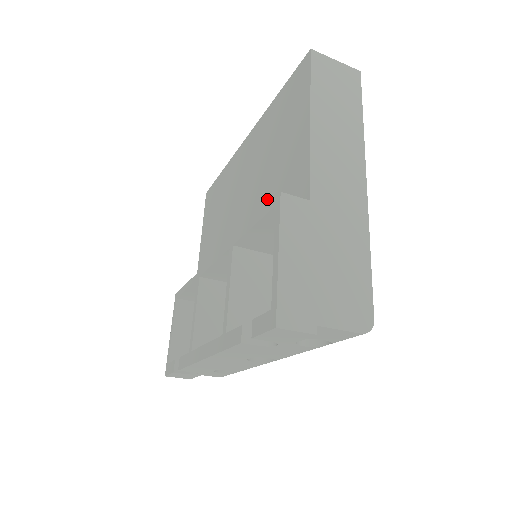
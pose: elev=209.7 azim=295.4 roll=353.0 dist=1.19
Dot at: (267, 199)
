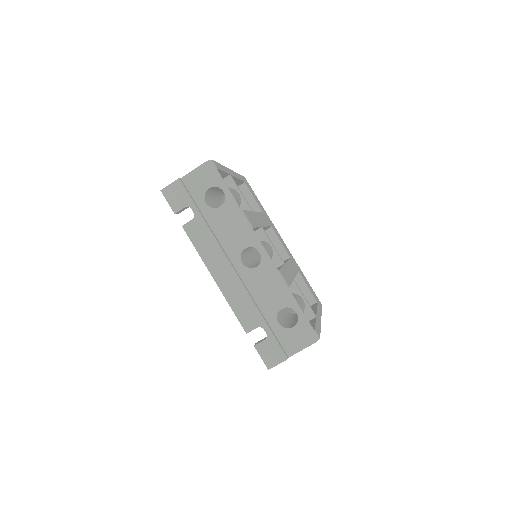
Dot at: occluded
